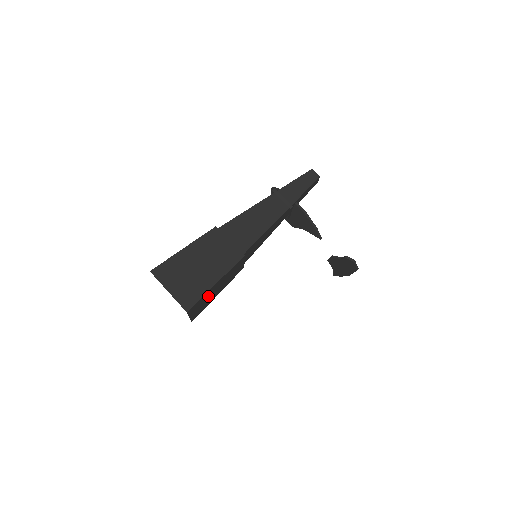
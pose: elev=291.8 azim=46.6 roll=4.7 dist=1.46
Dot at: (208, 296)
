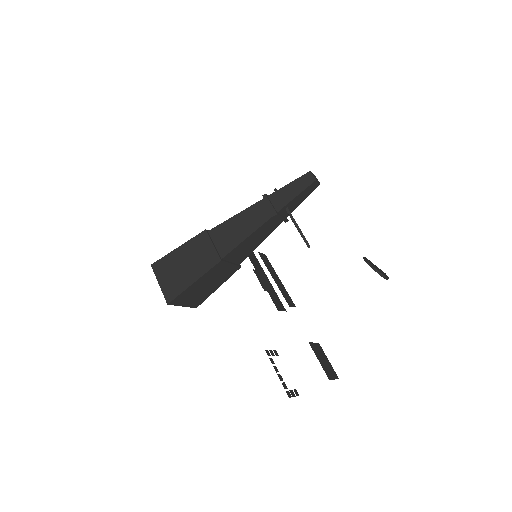
Dot at: (195, 291)
